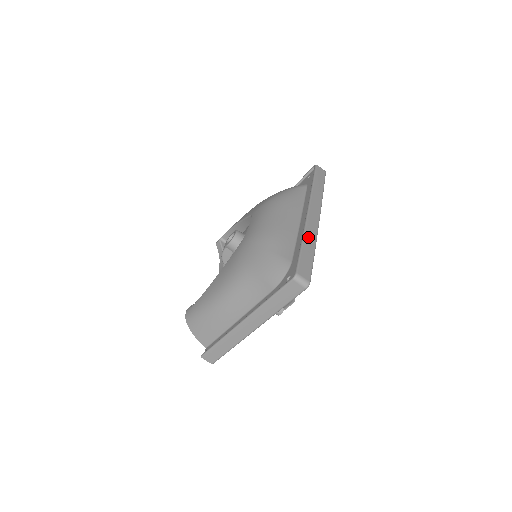
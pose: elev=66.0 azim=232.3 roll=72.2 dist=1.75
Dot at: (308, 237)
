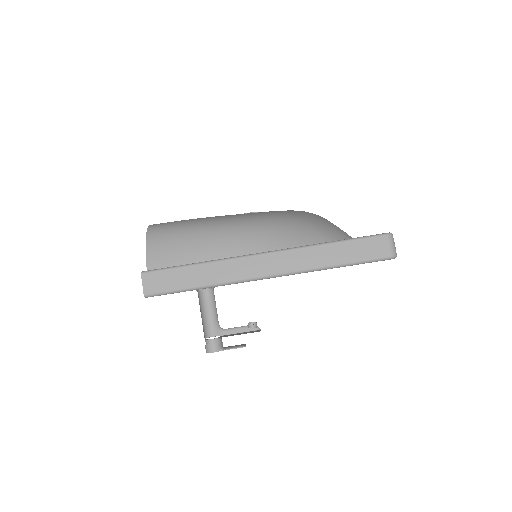
Dot at: occluded
